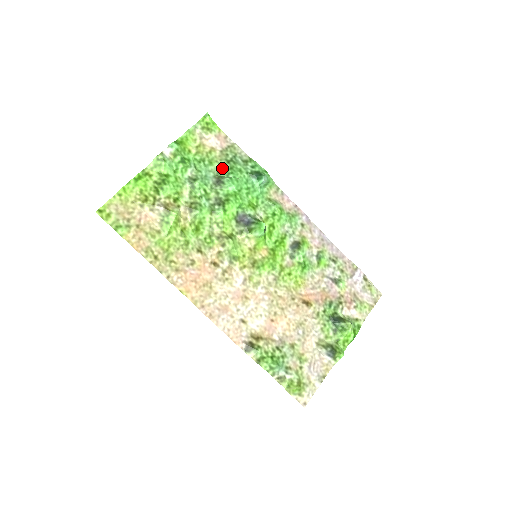
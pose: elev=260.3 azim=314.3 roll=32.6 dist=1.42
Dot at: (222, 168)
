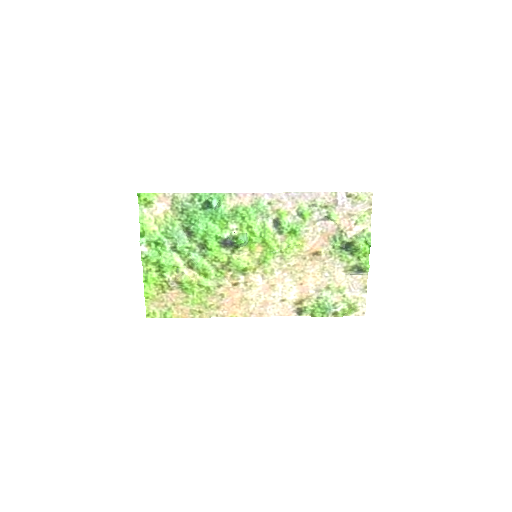
Dot at: (183, 221)
